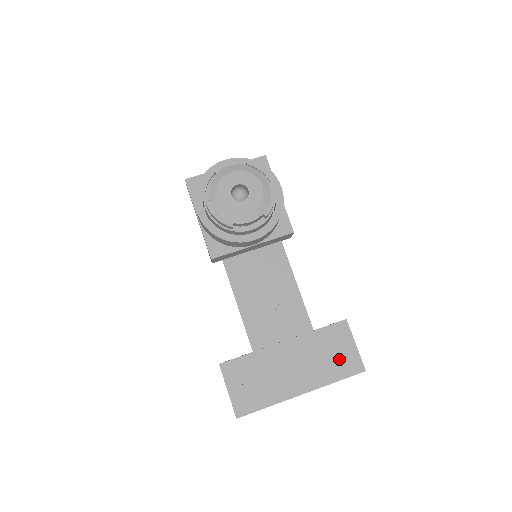
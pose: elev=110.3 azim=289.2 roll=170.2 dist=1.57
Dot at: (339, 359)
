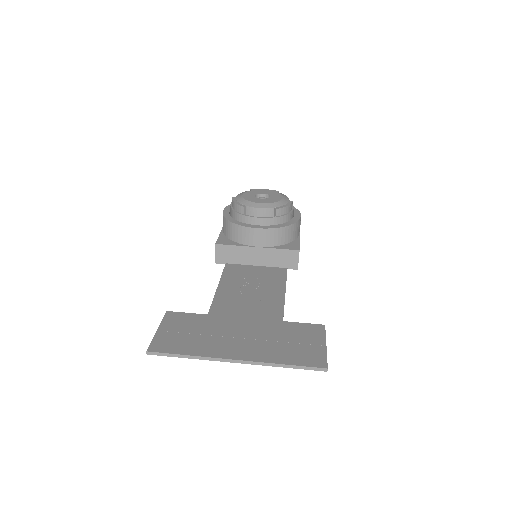
Dot at: (299, 349)
